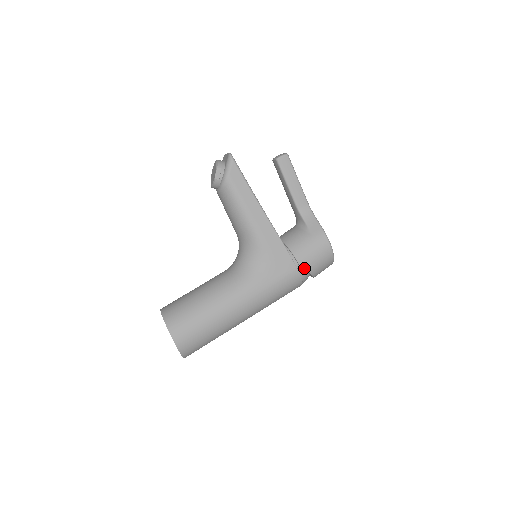
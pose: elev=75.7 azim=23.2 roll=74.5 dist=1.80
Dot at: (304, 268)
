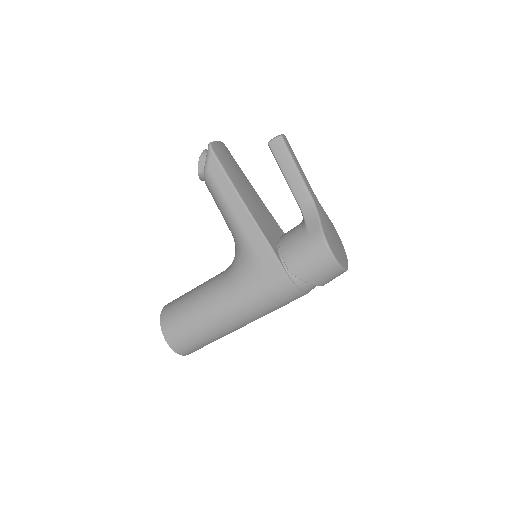
Dot at: (296, 276)
